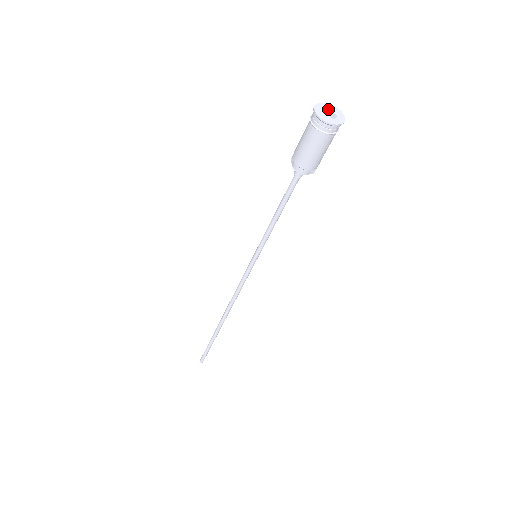
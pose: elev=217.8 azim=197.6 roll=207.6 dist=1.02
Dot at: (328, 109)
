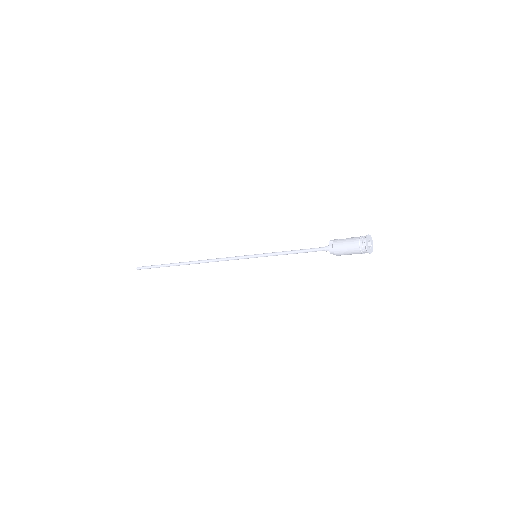
Dot at: (370, 240)
